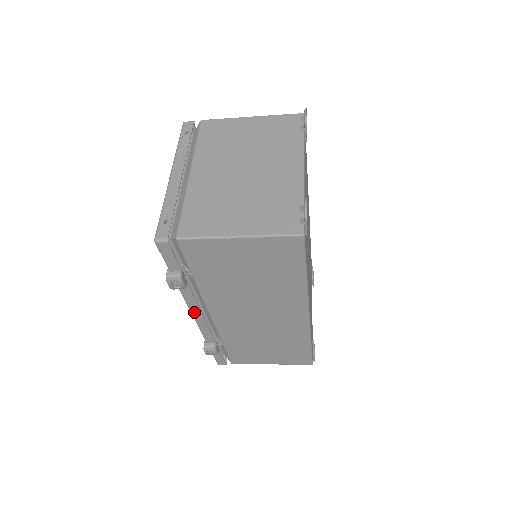
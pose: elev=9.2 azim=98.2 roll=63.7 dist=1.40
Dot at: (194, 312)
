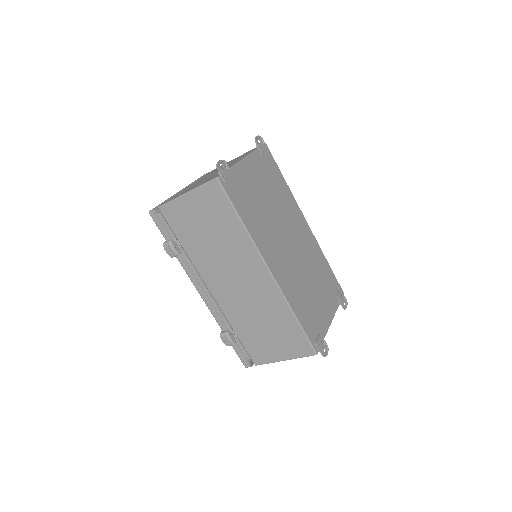
Dot at: (197, 287)
